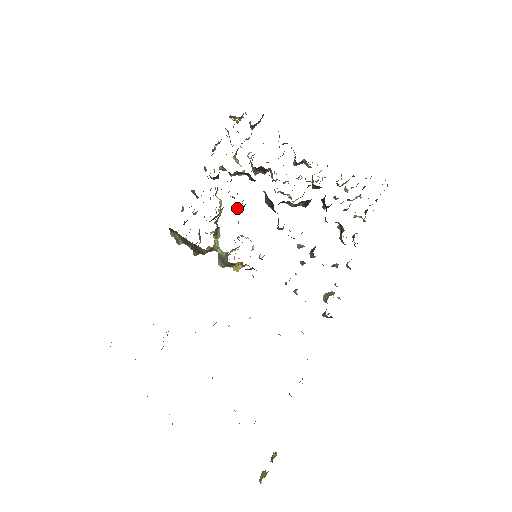
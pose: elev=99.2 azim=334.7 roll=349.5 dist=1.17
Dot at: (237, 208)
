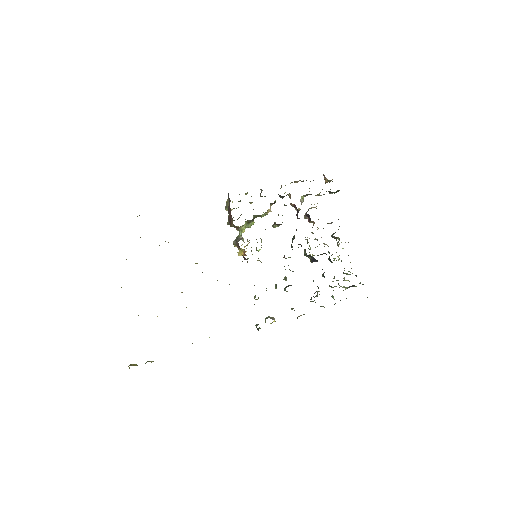
Dot at: (274, 222)
